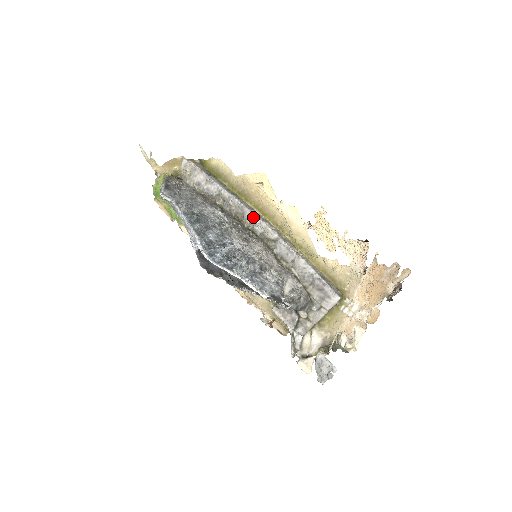
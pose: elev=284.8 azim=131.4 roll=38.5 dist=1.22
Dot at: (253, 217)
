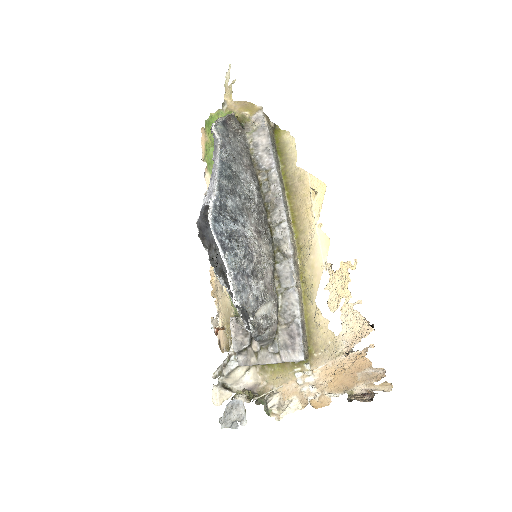
Dot at: (283, 217)
